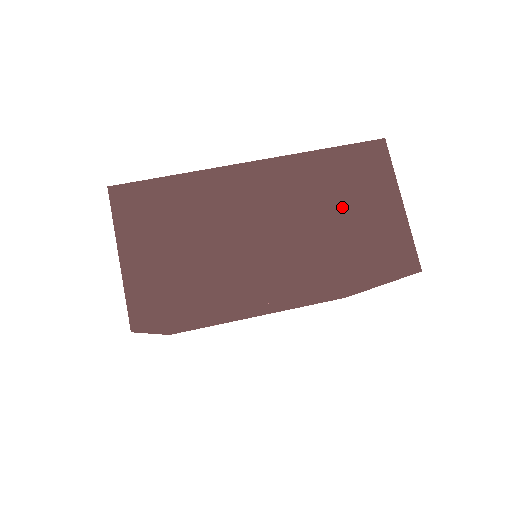
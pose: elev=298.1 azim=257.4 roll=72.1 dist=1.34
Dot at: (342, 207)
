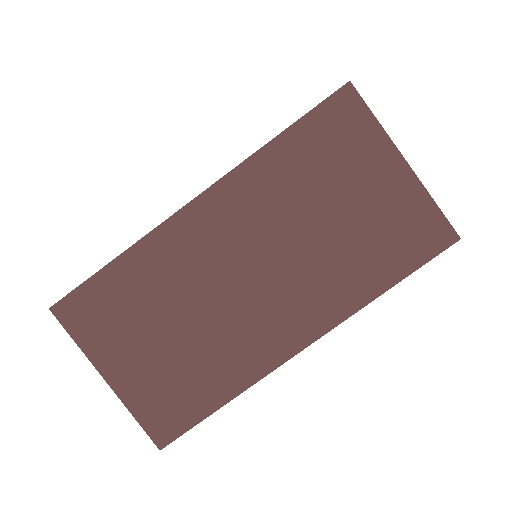
Dot at: (330, 204)
